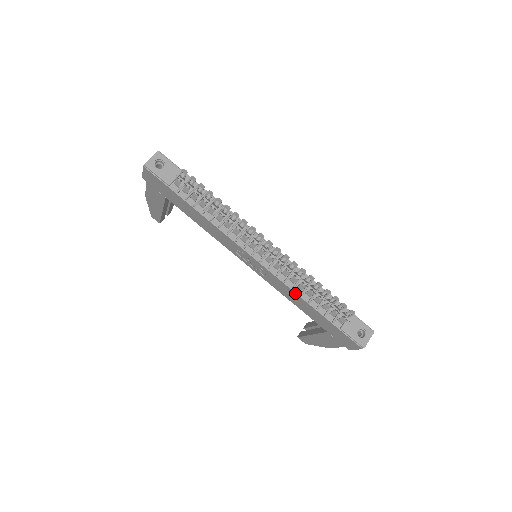
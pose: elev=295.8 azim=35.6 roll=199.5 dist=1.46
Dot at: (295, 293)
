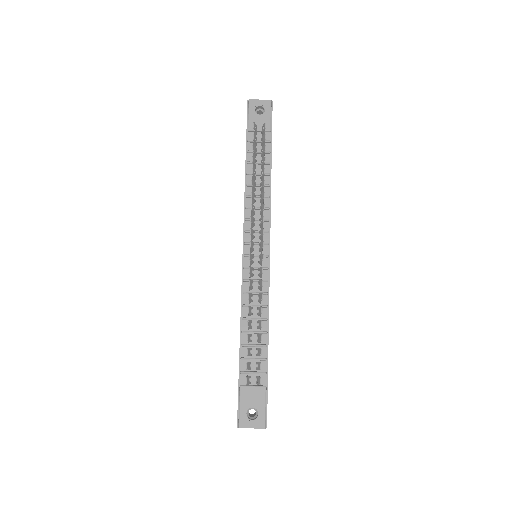
Dot at: (241, 312)
